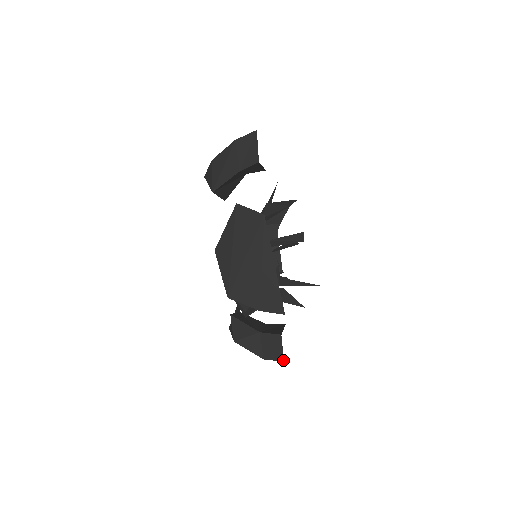
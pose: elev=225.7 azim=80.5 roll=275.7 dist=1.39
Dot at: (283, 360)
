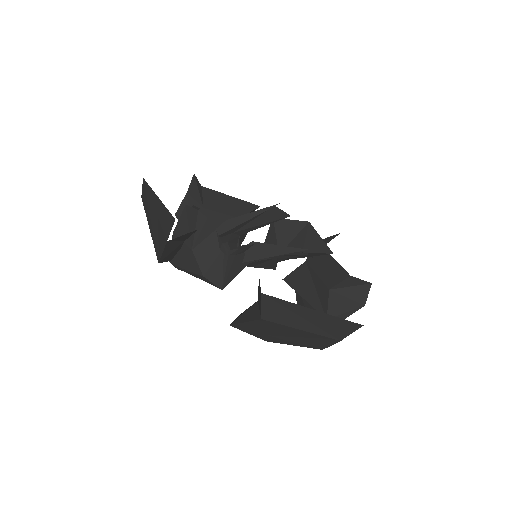
Dot at: (261, 293)
